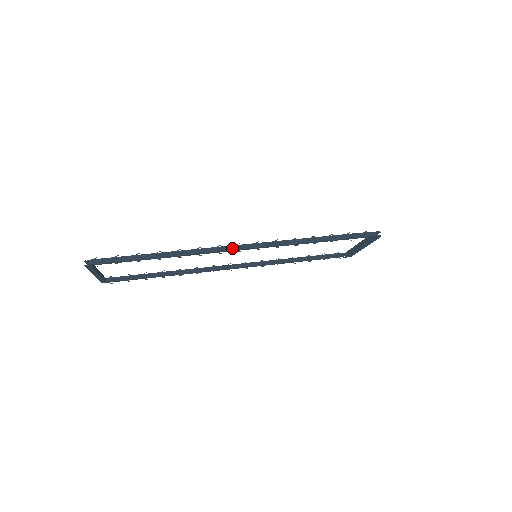
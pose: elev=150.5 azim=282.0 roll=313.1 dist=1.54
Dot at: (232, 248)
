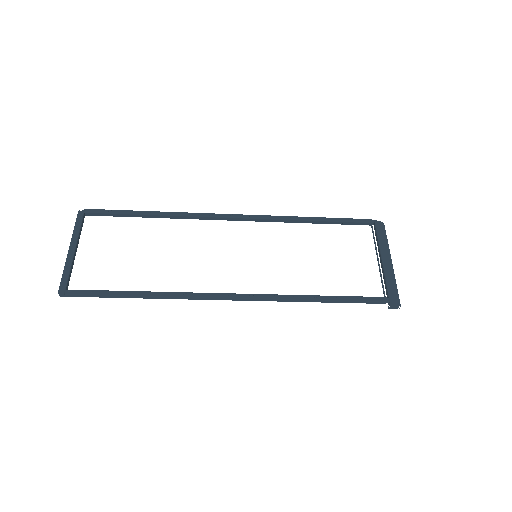
Dot at: (224, 215)
